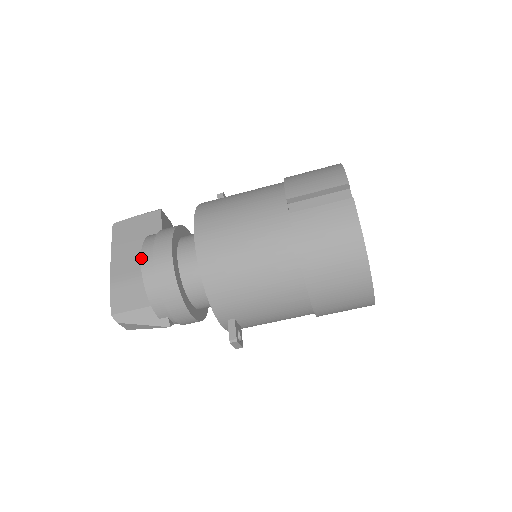
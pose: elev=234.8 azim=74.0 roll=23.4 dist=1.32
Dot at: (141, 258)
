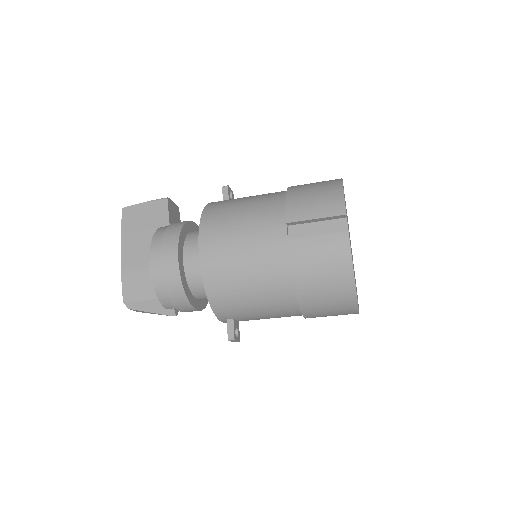
Dot at: (150, 258)
